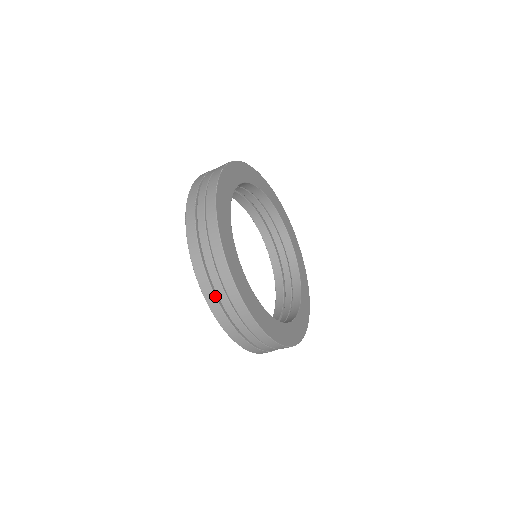
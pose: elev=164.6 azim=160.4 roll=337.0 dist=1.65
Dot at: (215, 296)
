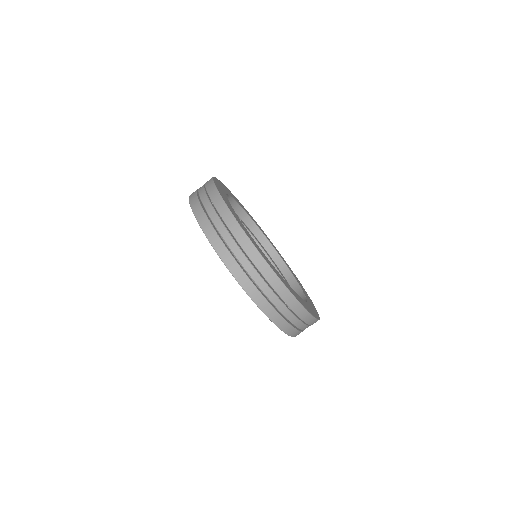
Dot at: (287, 322)
